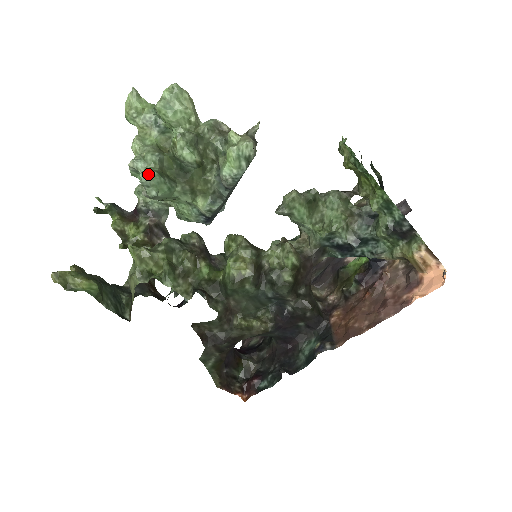
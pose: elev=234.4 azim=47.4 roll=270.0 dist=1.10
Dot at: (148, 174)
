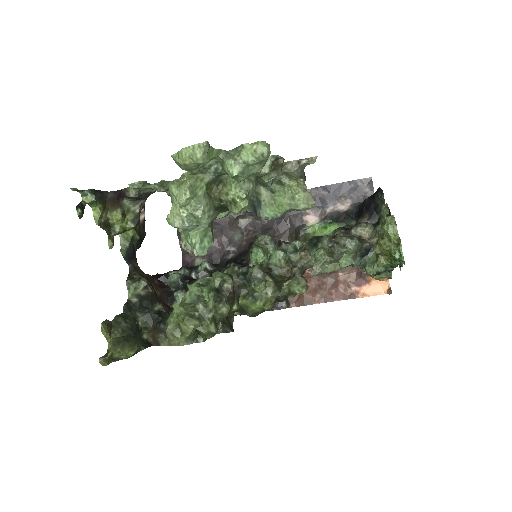
Dot at: (206, 248)
